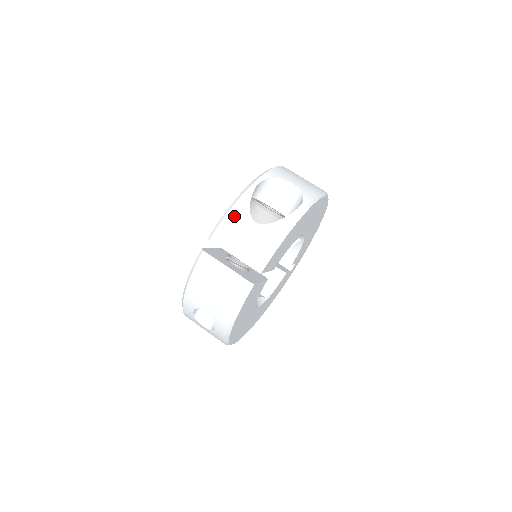
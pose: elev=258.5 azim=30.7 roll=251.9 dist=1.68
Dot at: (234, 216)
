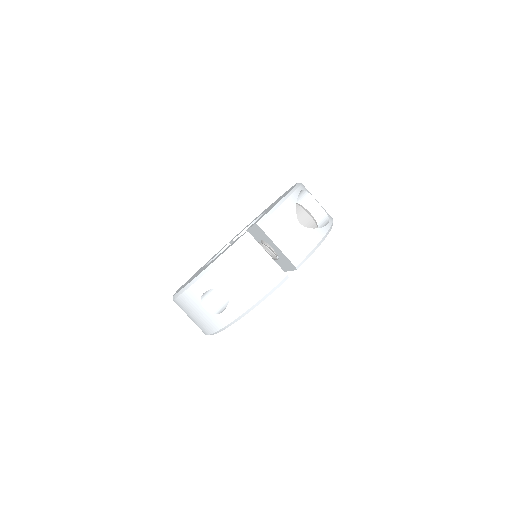
Dot at: (284, 212)
